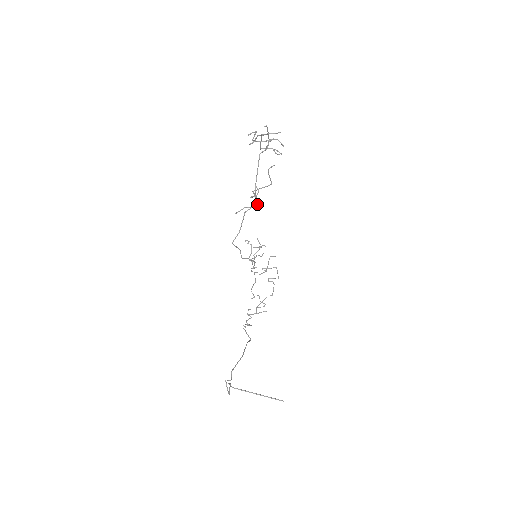
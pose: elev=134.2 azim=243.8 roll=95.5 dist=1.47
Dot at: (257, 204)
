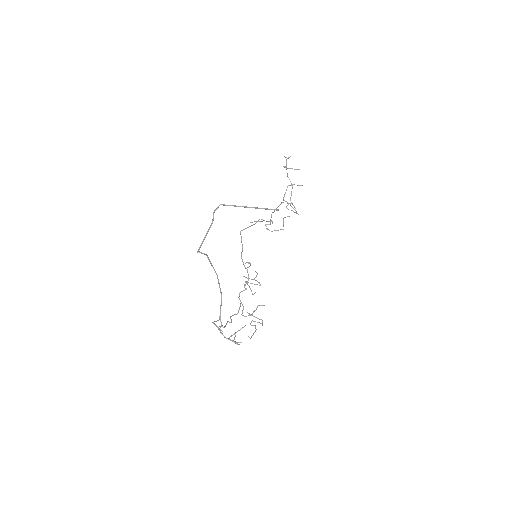
Dot at: (271, 221)
